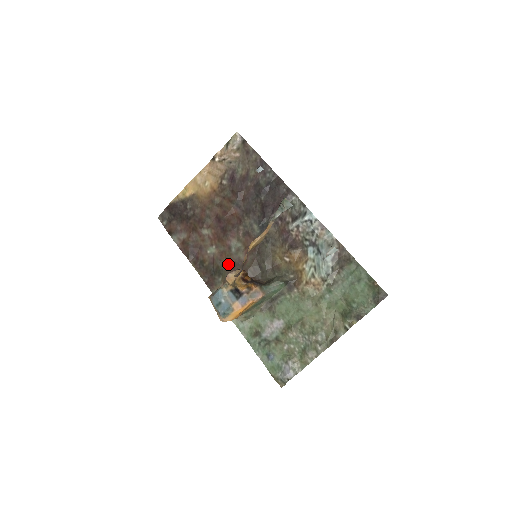
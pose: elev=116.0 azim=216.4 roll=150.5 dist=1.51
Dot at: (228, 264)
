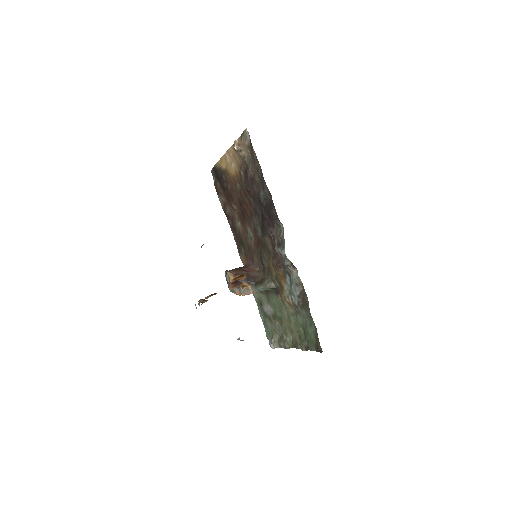
Dot at: (246, 244)
